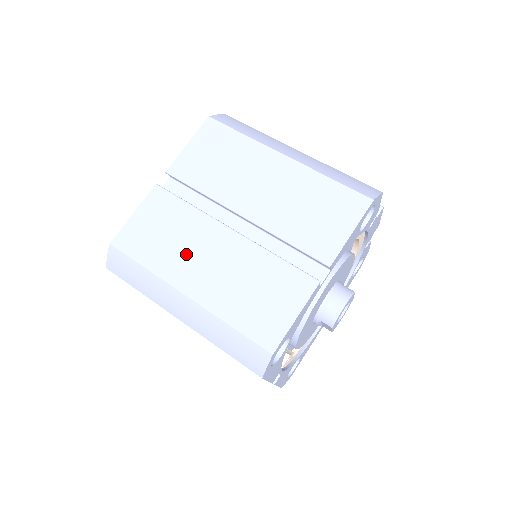
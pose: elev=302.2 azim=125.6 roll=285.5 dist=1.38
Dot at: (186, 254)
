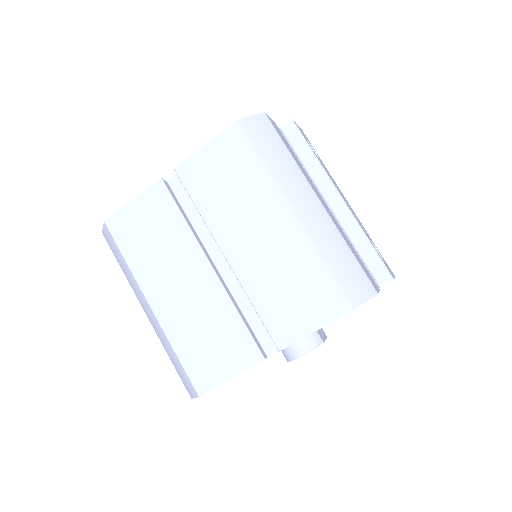
Dot at: (163, 269)
